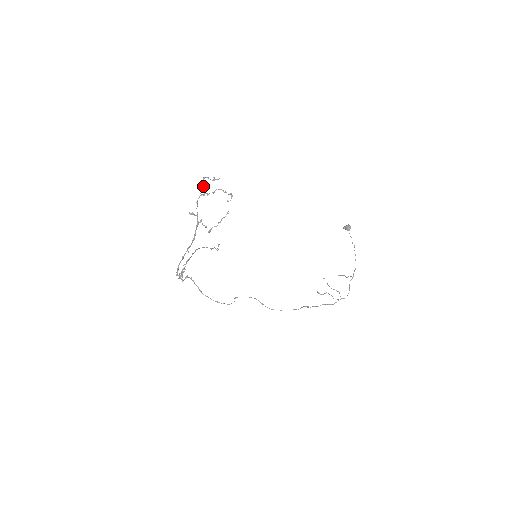
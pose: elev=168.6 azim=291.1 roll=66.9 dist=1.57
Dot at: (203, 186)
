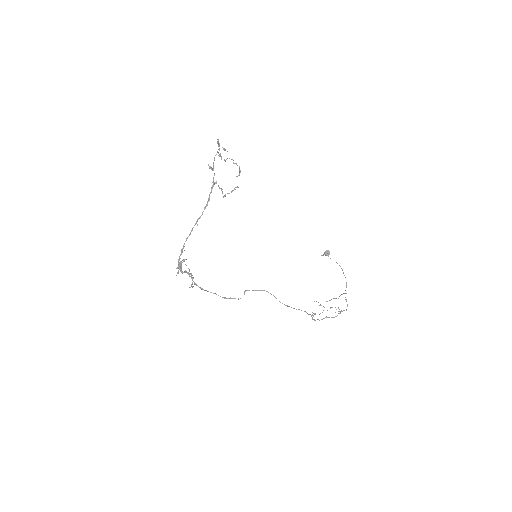
Dot at: occluded
